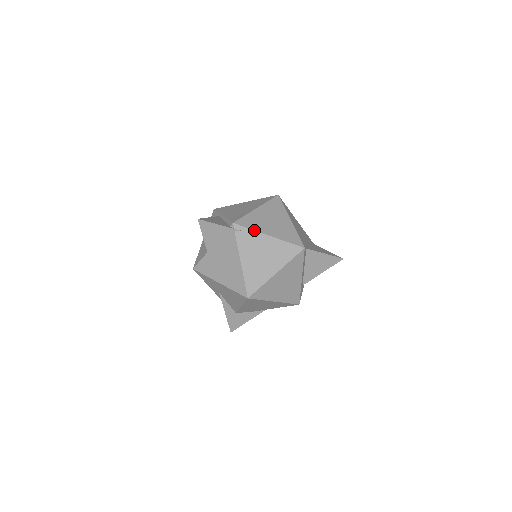
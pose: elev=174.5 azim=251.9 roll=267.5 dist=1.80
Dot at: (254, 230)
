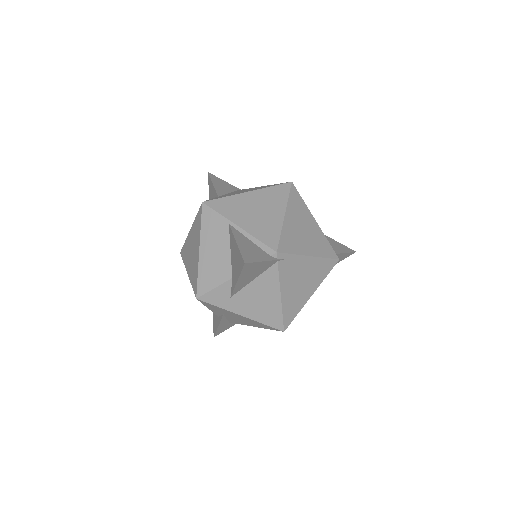
Dot at: (297, 254)
